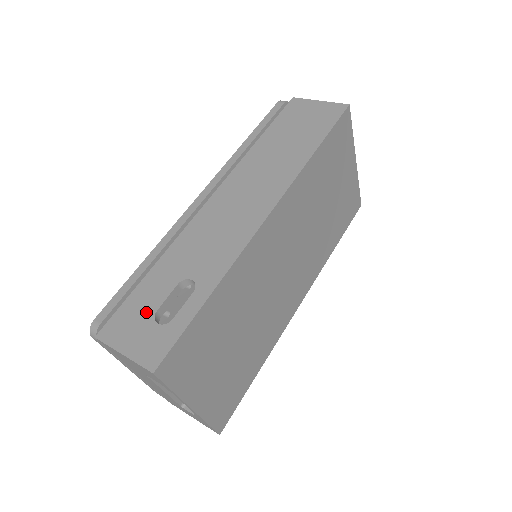
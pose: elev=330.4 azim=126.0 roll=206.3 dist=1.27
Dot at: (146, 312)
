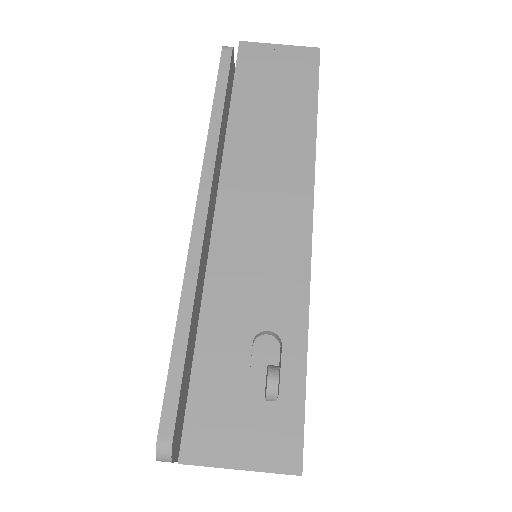
Dot at: (234, 398)
